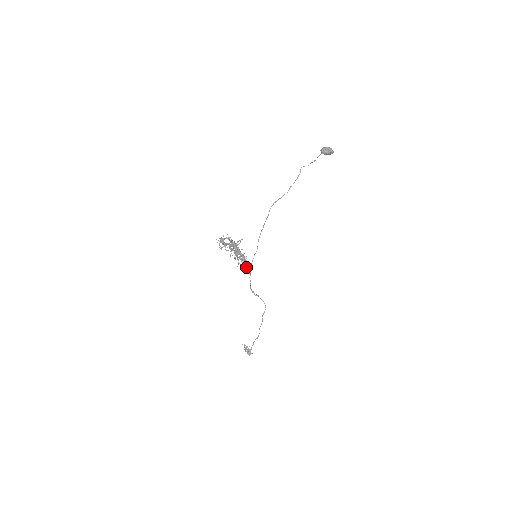
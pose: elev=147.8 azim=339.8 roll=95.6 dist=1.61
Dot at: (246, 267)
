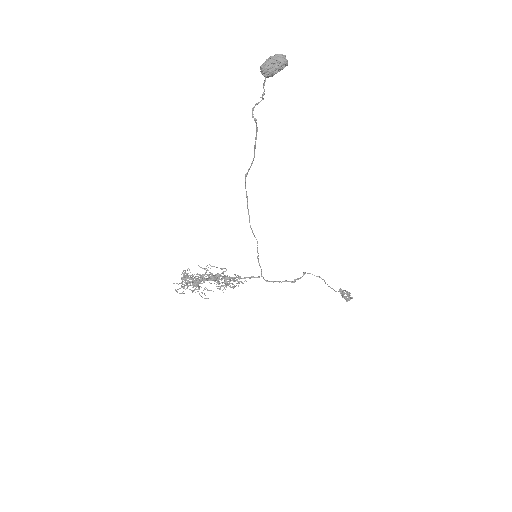
Dot at: occluded
